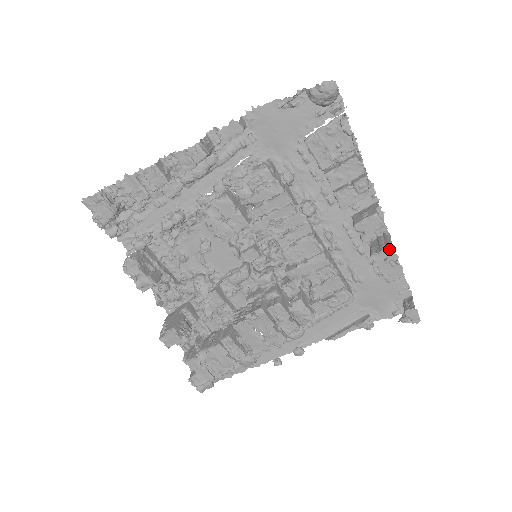
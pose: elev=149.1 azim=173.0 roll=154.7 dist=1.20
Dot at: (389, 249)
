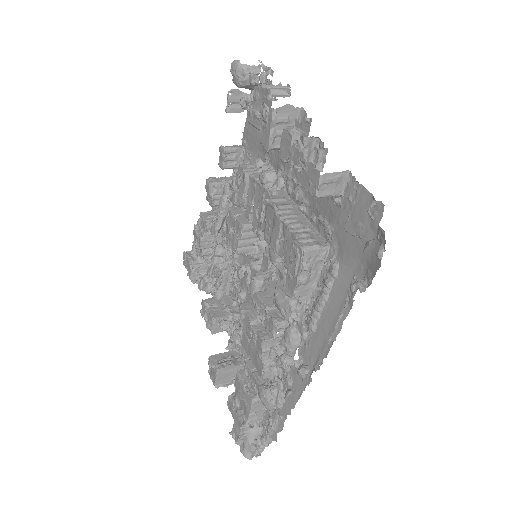
Dot at: (294, 152)
